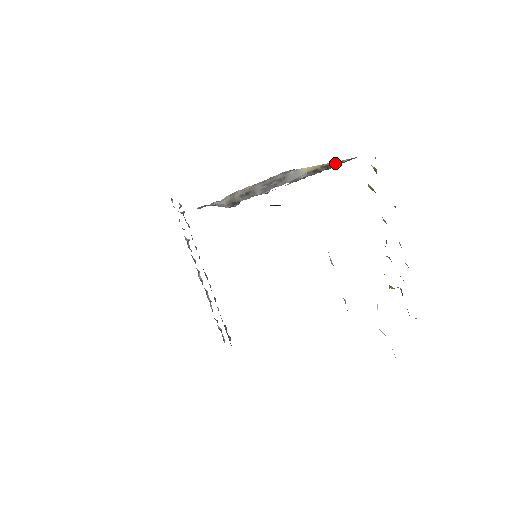
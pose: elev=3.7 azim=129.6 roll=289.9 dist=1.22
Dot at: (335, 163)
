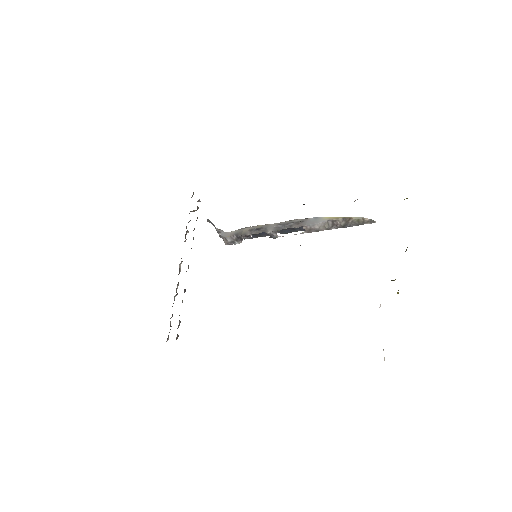
Dot at: (357, 218)
